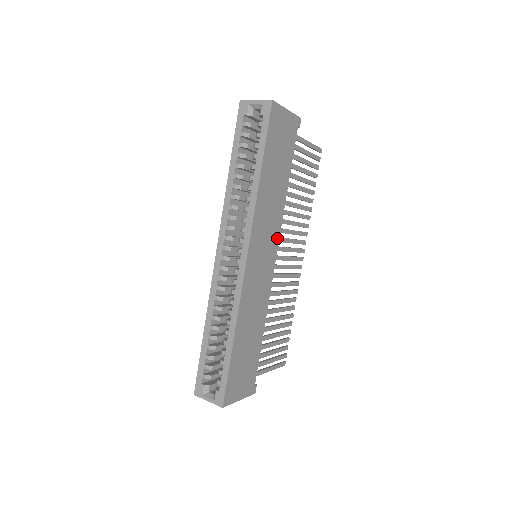
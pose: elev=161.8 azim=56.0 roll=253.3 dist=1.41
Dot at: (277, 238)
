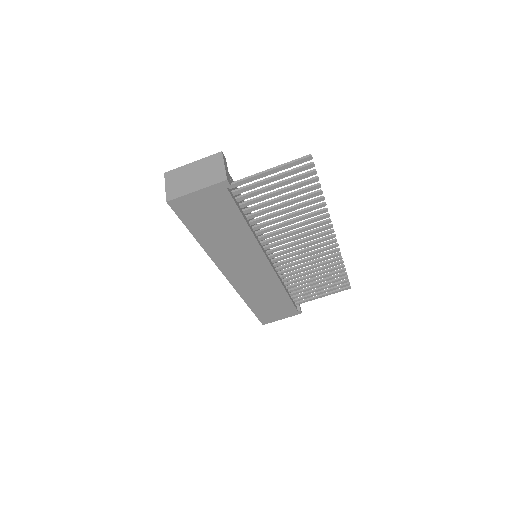
Dot at: (261, 254)
